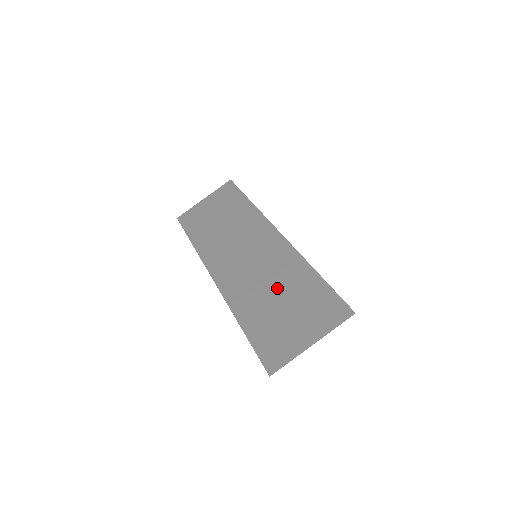
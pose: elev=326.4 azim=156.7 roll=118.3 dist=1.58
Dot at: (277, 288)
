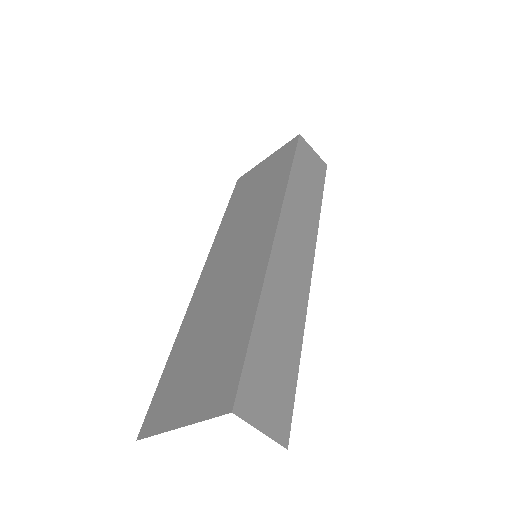
Dot at: (218, 319)
